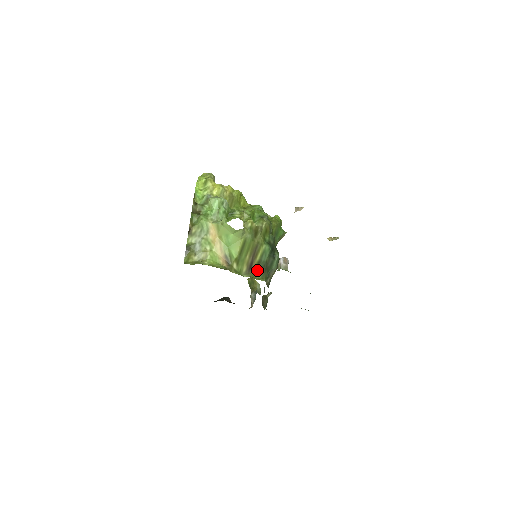
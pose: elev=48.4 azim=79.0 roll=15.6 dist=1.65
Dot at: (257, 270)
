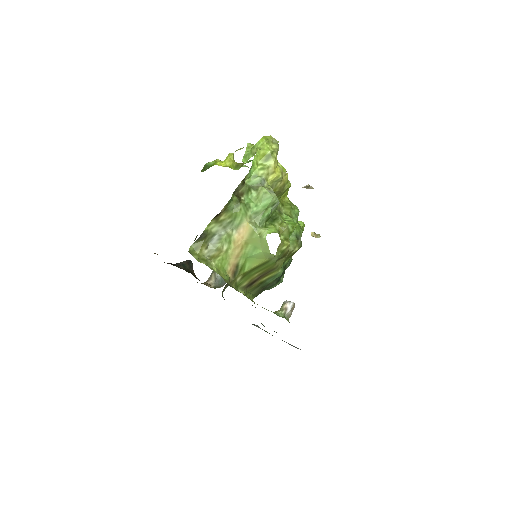
Dot at: (254, 288)
